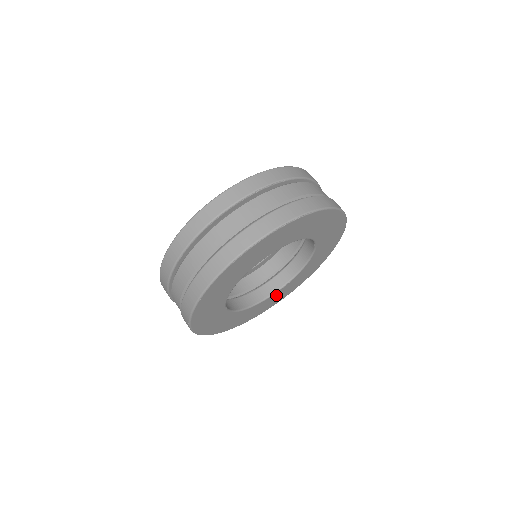
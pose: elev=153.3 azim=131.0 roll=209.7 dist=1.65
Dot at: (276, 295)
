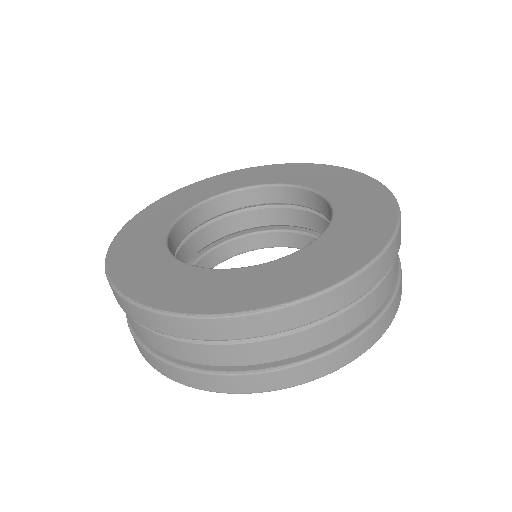
Dot at: occluded
